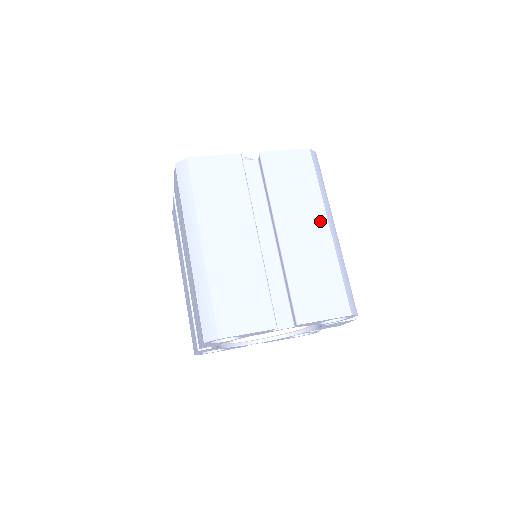
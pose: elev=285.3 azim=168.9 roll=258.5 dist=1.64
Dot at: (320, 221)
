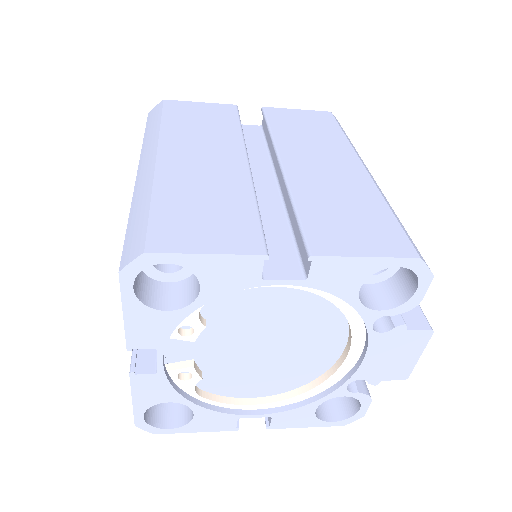
Dot at: (349, 160)
